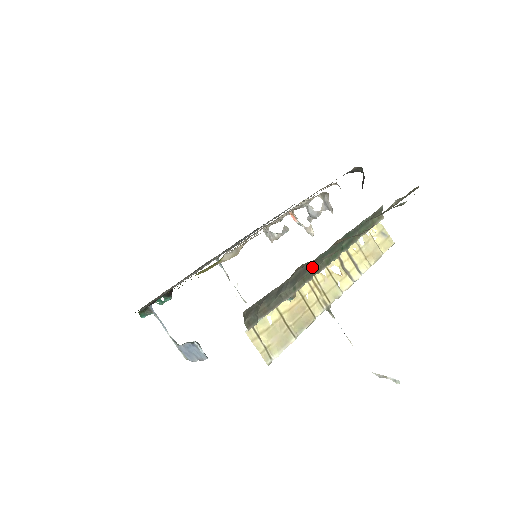
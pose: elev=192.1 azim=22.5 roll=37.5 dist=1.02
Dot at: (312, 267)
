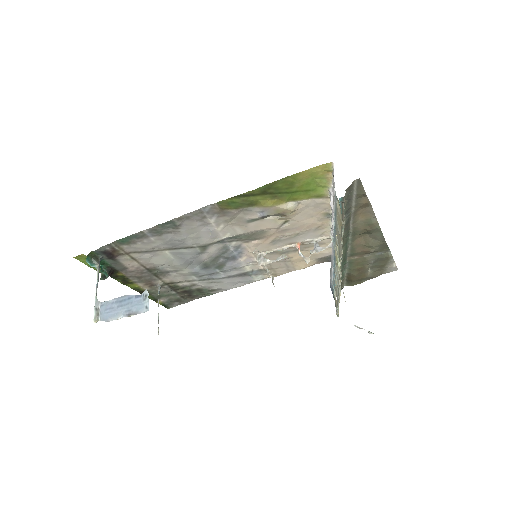
Dot at: (345, 236)
